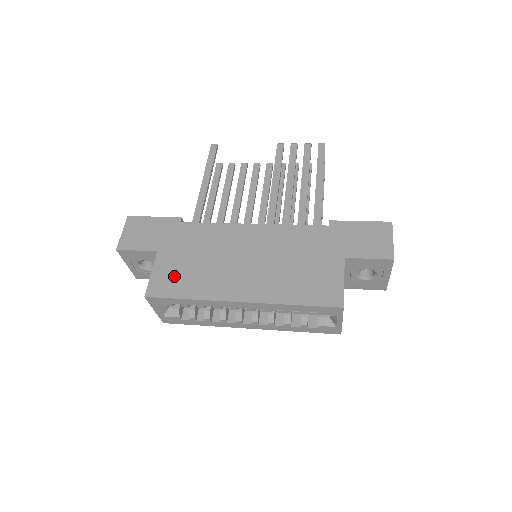
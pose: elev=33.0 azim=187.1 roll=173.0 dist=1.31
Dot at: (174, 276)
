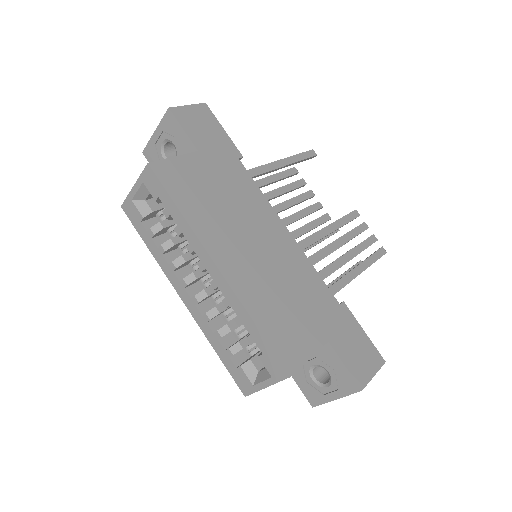
Dot at: (189, 182)
